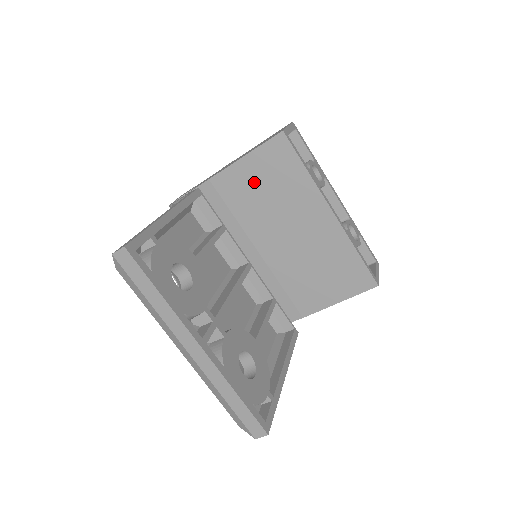
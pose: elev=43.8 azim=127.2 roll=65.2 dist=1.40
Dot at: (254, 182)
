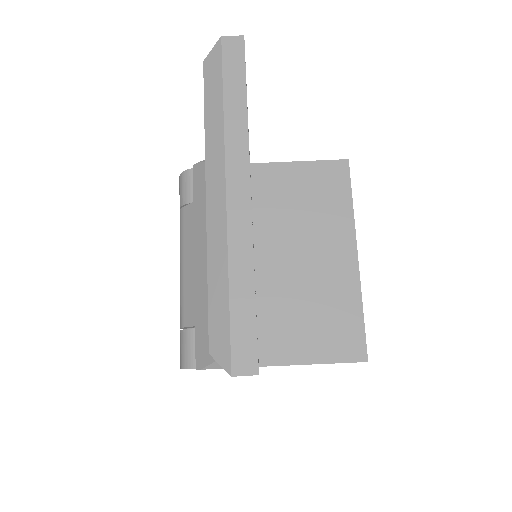
Dot at: (294, 188)
